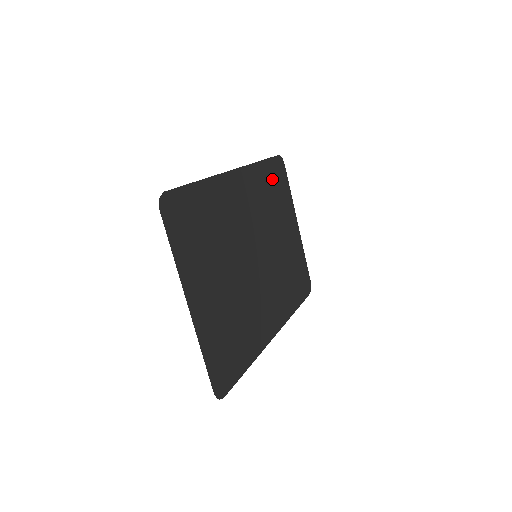
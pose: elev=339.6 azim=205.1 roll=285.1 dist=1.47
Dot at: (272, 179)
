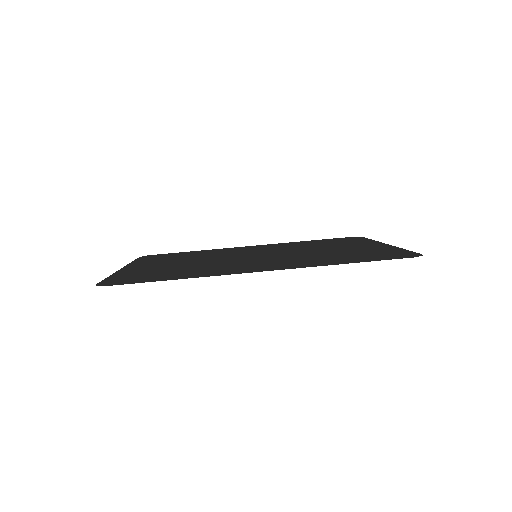
Dot at: (361, 257)
